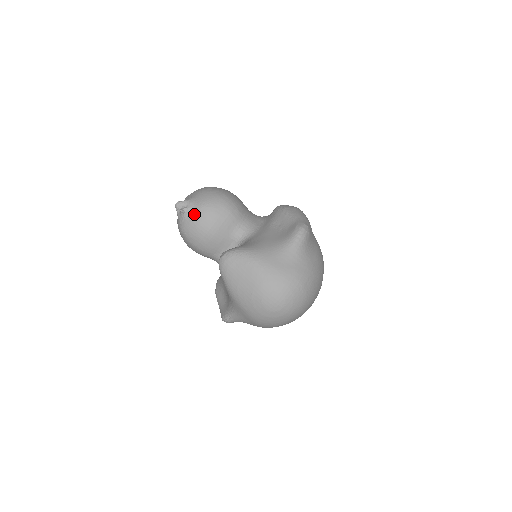
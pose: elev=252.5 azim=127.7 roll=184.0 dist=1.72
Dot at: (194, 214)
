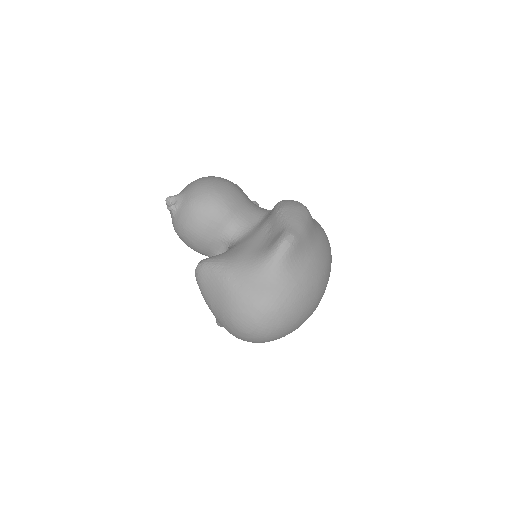
Dot at: (181, 213)
